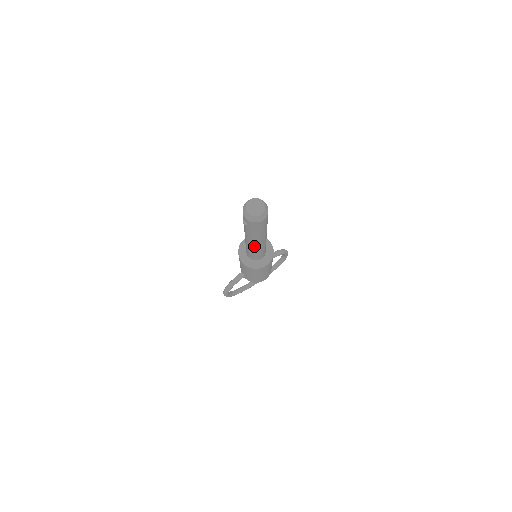
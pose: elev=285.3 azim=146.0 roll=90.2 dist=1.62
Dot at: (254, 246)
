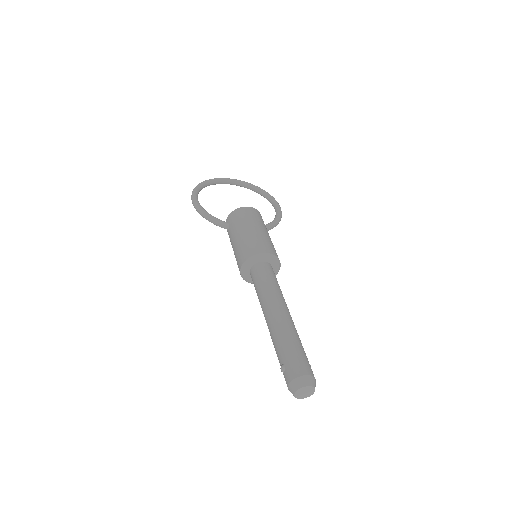
Dot at: occluded
